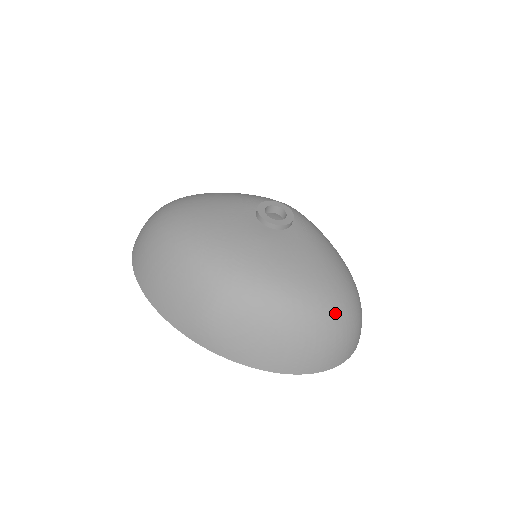
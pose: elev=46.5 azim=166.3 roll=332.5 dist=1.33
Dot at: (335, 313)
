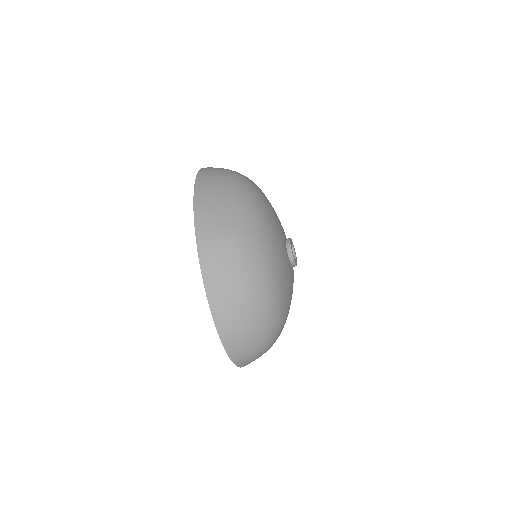
Dot at: (272, 325)
